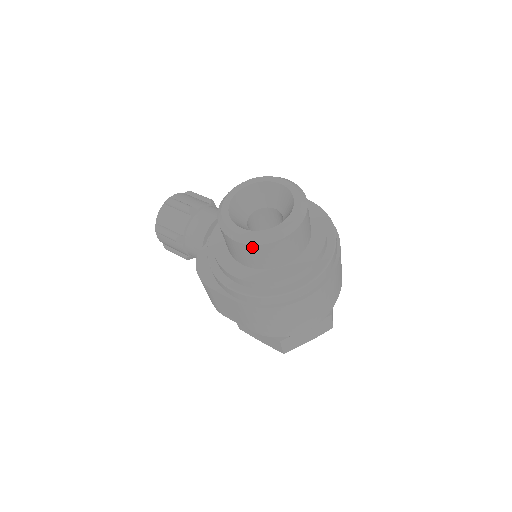
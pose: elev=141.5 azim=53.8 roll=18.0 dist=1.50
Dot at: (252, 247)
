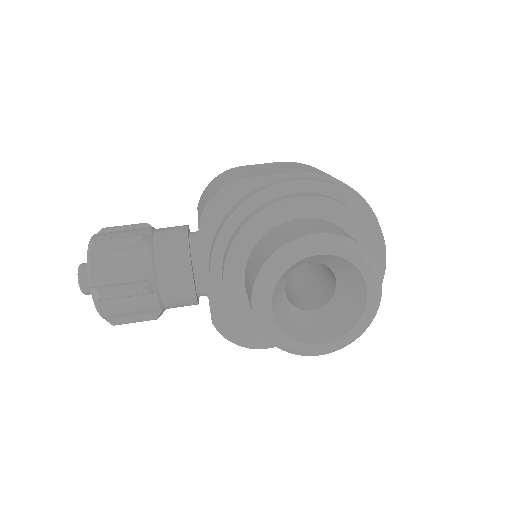
Dot at: occluded
